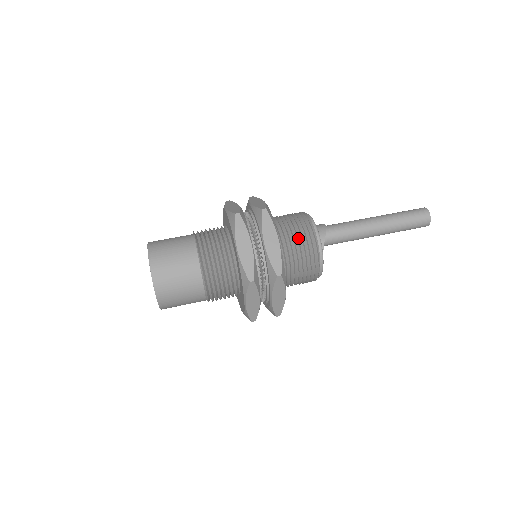
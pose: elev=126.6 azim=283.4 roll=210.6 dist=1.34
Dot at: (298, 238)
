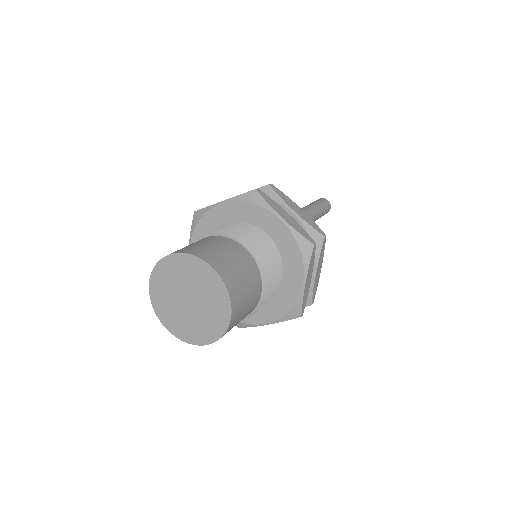
Dot at: occluded
